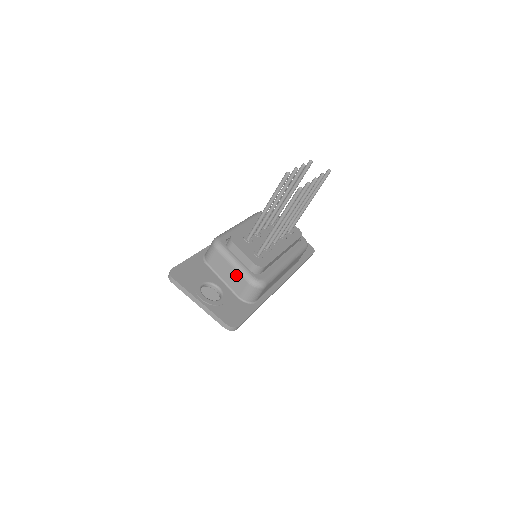
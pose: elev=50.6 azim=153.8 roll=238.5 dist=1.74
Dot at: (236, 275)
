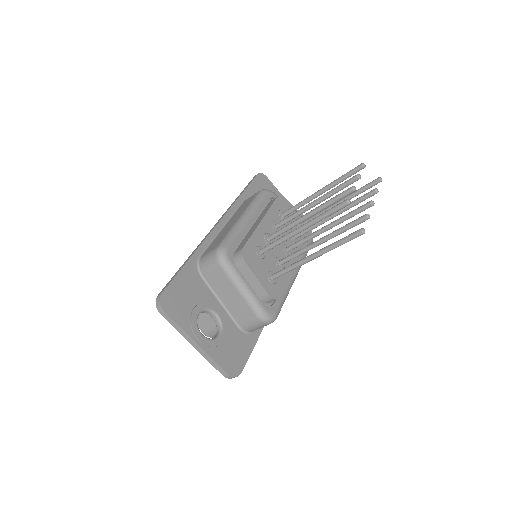
Dot at: (242, 304)
